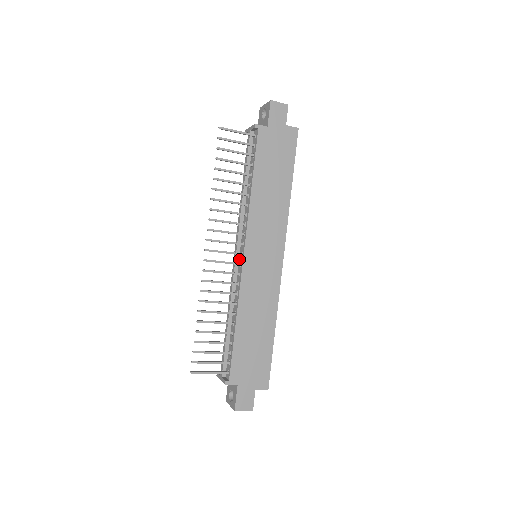
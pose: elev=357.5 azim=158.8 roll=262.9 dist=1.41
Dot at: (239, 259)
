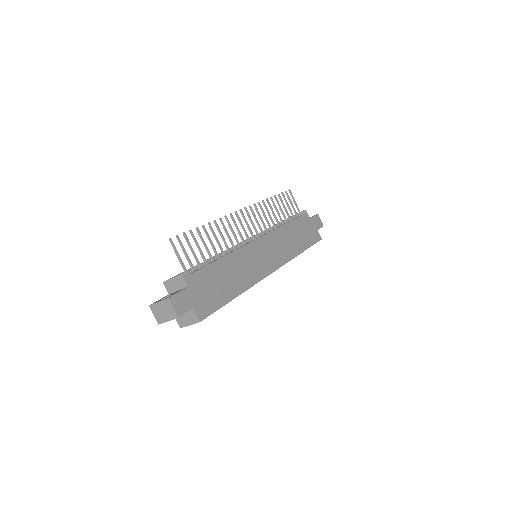
Dot at: (248, 242)
